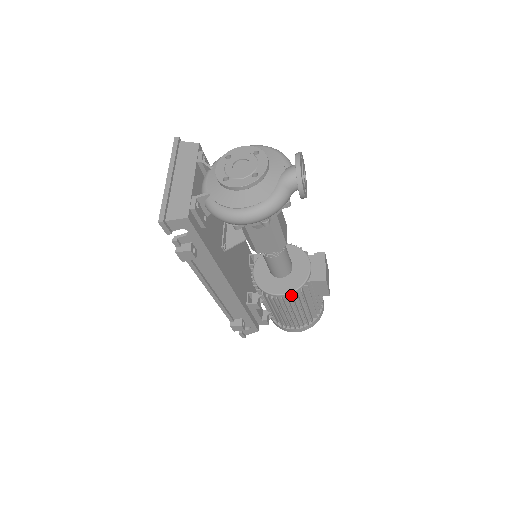
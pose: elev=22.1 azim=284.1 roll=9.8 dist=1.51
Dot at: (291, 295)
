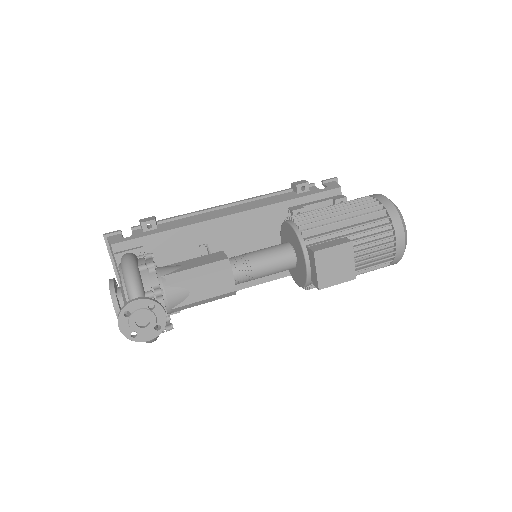
Dot at: (305, 288)
